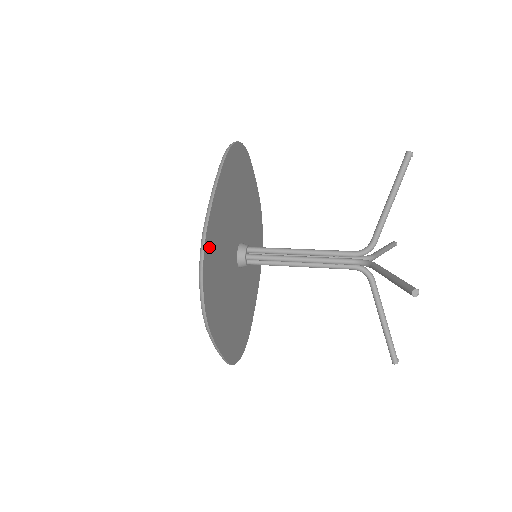
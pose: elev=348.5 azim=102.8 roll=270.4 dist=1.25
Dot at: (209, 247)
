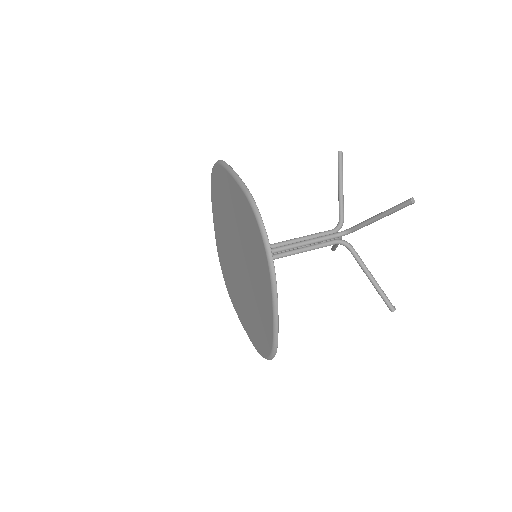
Dot at: occluded
